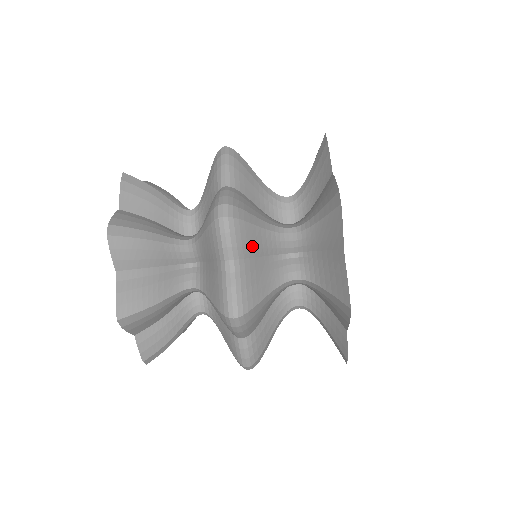
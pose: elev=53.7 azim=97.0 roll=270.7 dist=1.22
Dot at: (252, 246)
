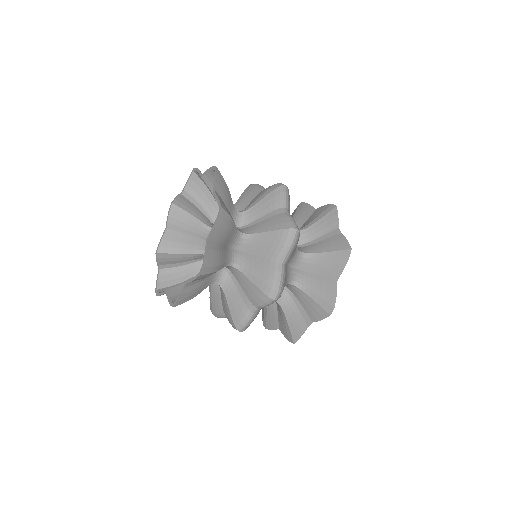
Dot at: occluded
